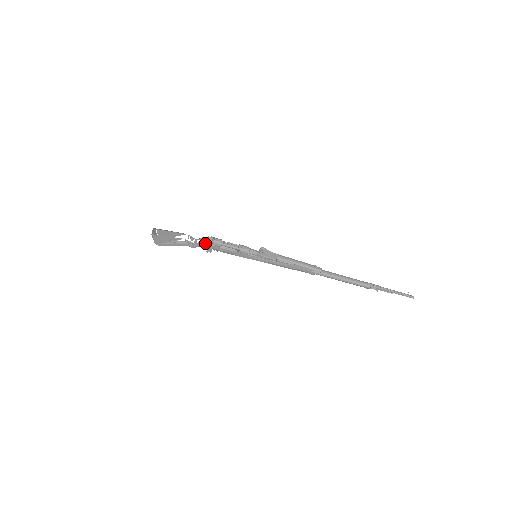
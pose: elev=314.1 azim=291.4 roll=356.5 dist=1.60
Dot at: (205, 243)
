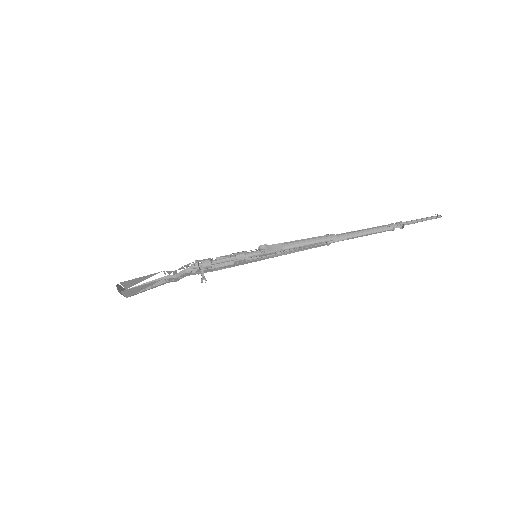
Dot at: (188, 270)
